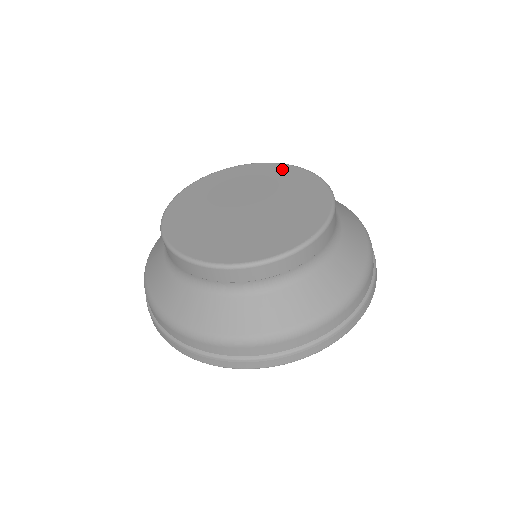
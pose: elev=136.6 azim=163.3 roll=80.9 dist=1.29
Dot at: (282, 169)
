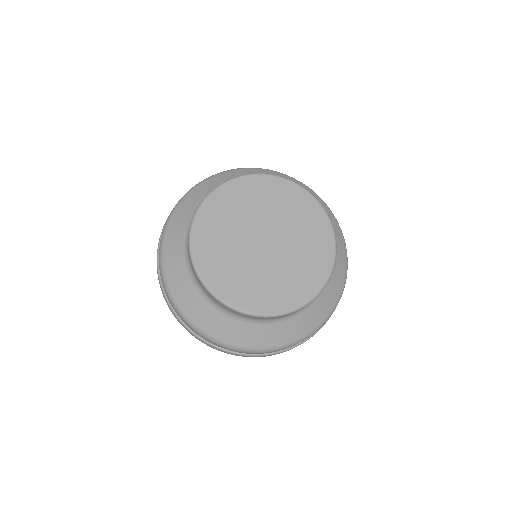
Dot at: (294, 192)
